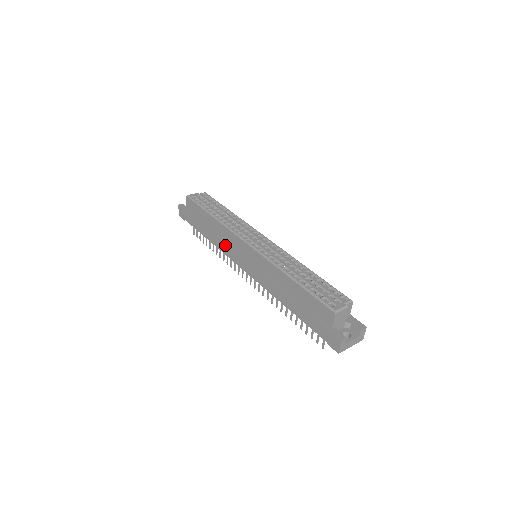
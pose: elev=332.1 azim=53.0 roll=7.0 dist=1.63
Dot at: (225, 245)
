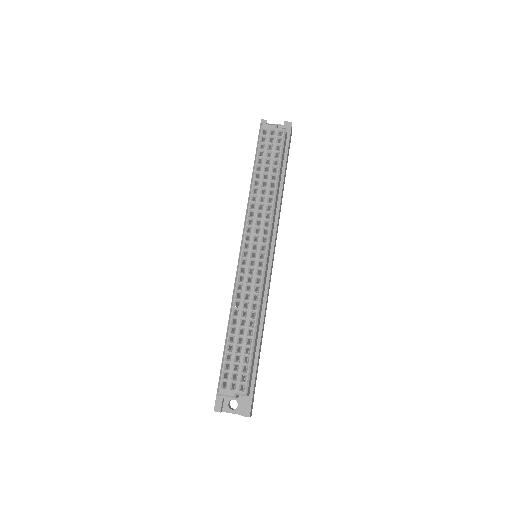
Dot at: occluded
